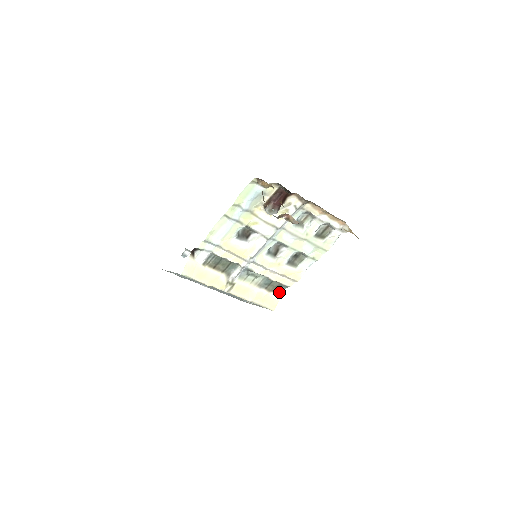
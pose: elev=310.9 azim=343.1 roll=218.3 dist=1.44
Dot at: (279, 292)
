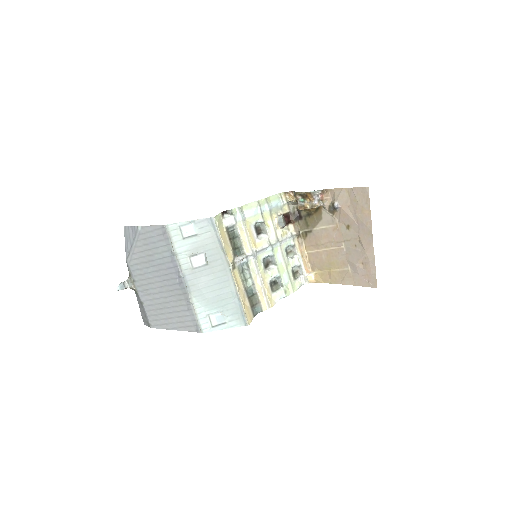
Dot at: (253, 312)
